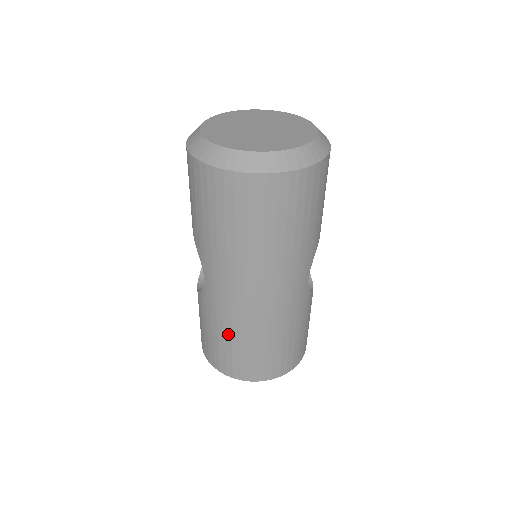
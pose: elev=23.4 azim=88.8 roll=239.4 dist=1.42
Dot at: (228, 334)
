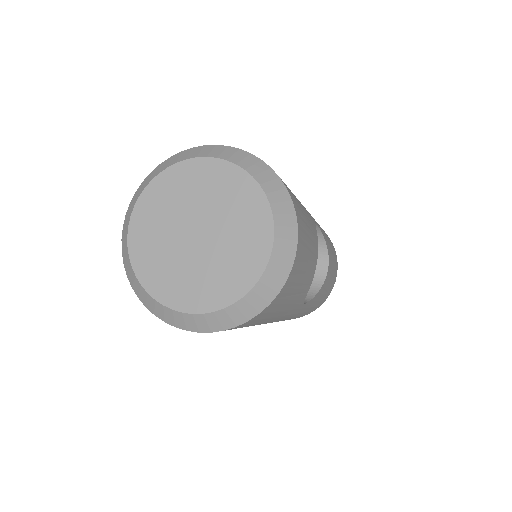
Dot at: occluded
